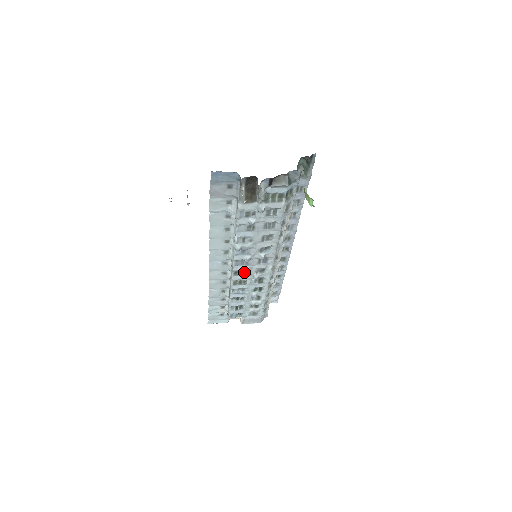
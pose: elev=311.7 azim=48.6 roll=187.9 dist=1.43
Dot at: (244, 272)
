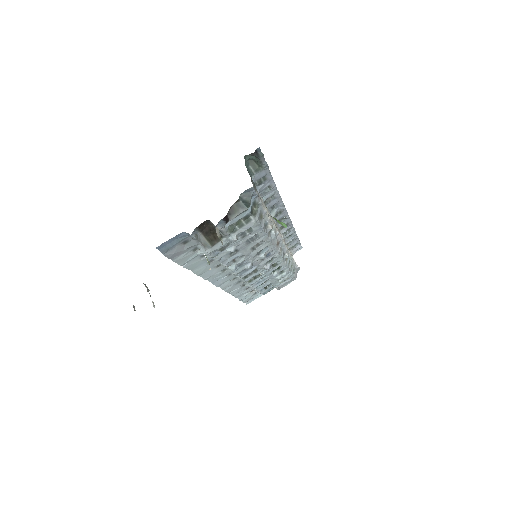
Dot at: (253, 272)
